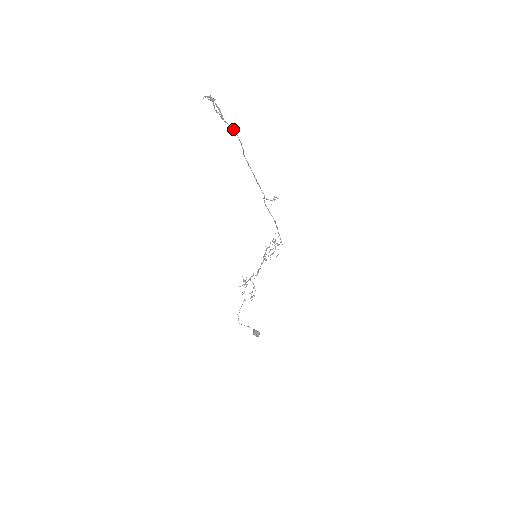
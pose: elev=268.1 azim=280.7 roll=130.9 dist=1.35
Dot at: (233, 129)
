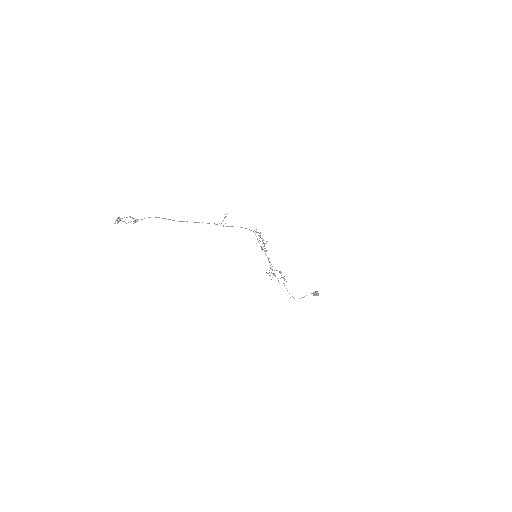
Dot at: occluded
